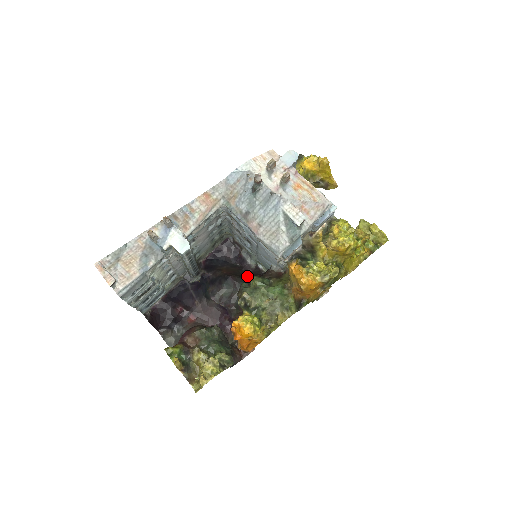
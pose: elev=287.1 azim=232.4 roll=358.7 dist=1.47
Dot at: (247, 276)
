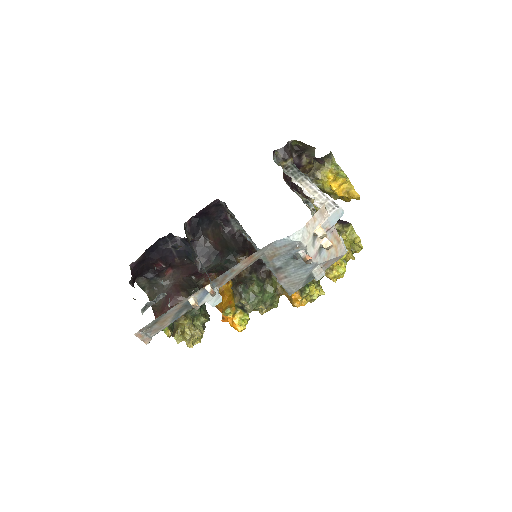
Dot at: (232, 245)
